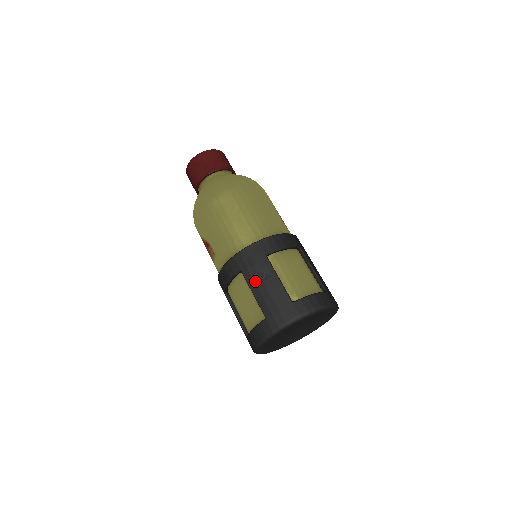
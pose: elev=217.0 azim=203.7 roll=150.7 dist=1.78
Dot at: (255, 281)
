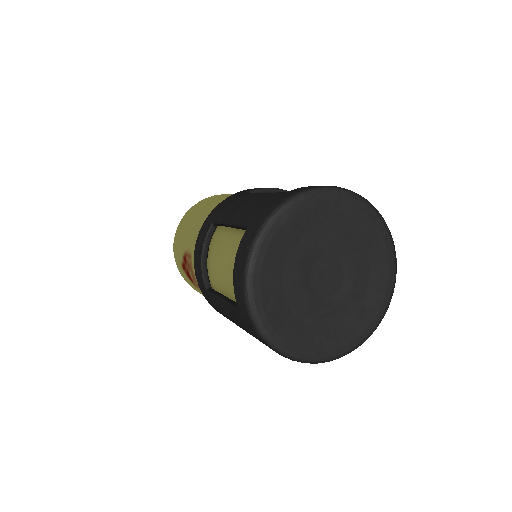
Dot at: (231, 212)
